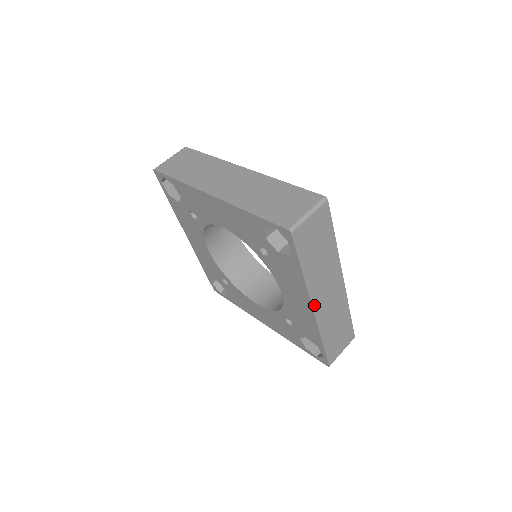
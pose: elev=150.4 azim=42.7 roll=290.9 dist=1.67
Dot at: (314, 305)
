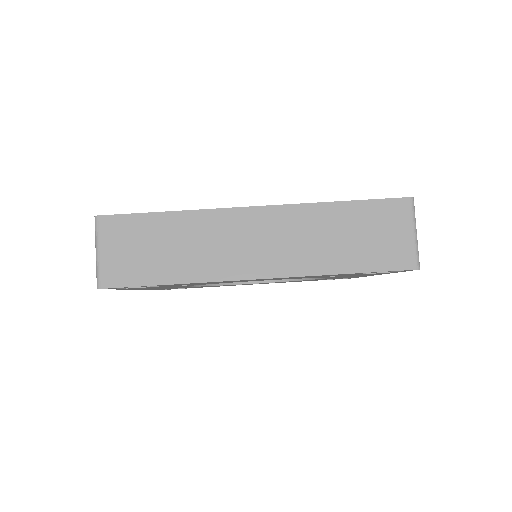
Dot at: occluded
